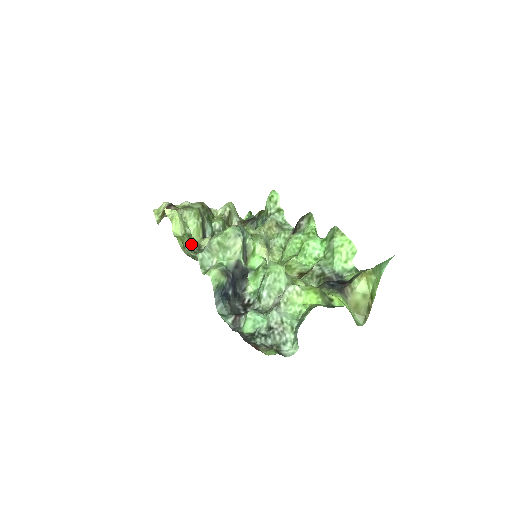
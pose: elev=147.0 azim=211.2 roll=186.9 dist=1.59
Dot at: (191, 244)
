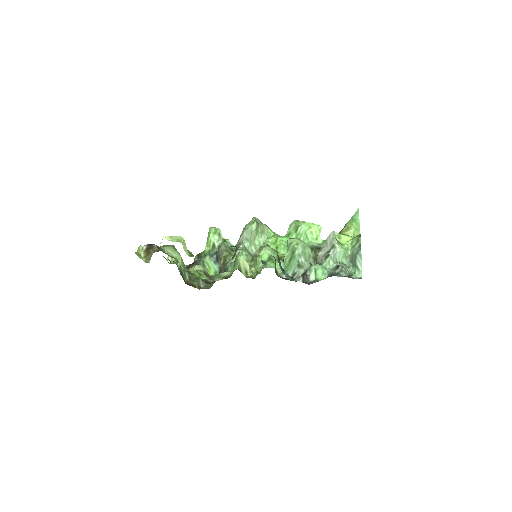
Dot at: occluded
